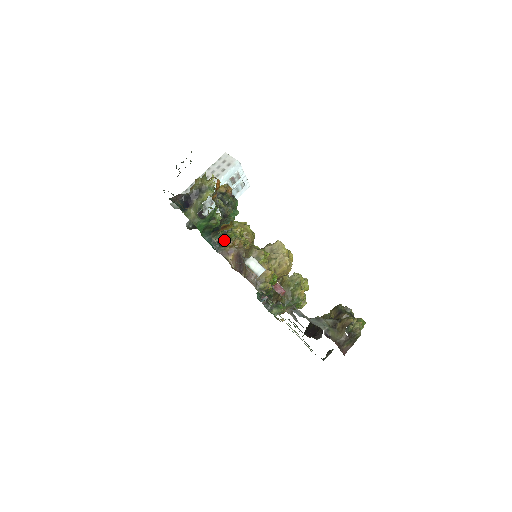
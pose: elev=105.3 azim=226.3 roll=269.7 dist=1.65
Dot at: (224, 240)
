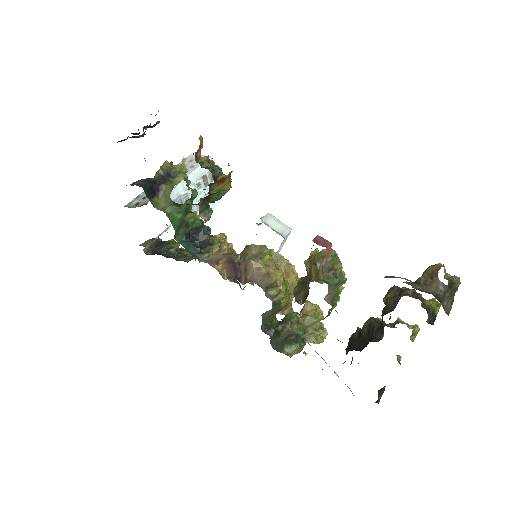
Dot at: (206, 247)
